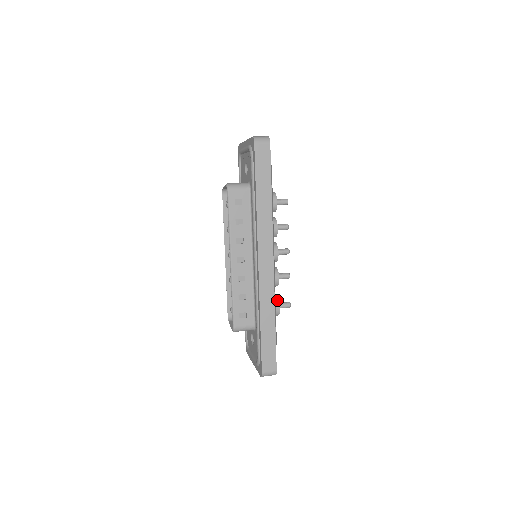
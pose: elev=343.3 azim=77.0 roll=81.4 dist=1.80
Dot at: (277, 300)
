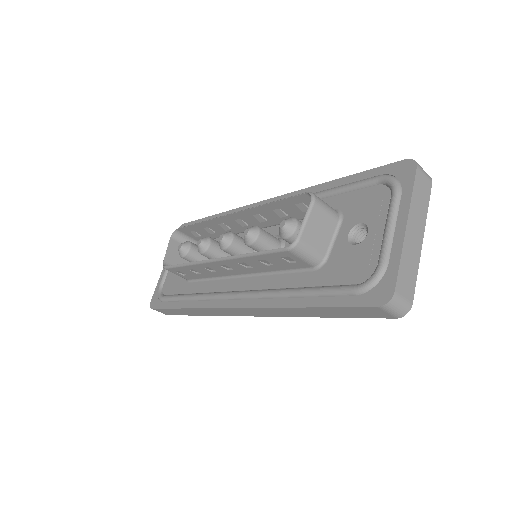
Dot at: occluded
